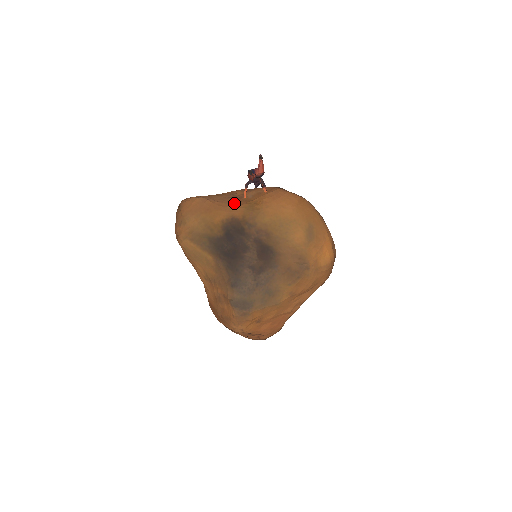
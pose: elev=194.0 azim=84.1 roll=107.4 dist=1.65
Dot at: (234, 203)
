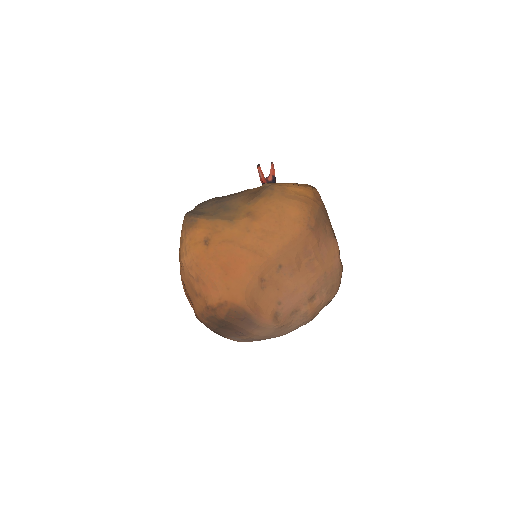
Dot at: occluded
